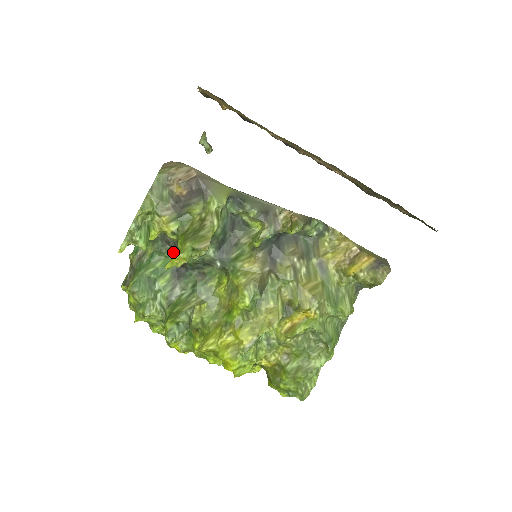
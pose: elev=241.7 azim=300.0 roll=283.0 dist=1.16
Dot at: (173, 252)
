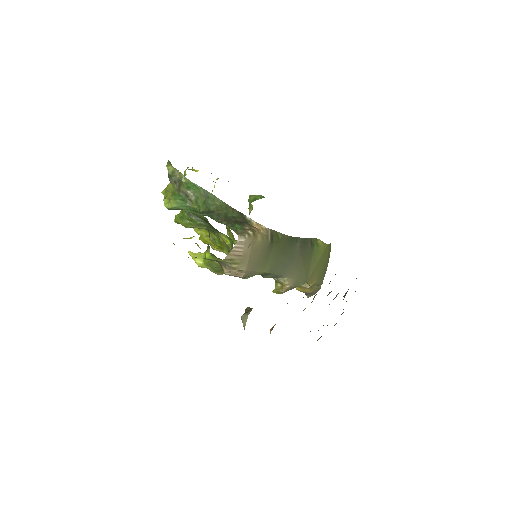
Dot at: occluded
